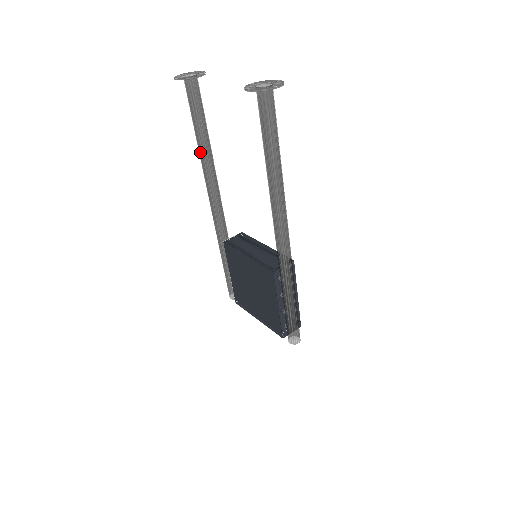
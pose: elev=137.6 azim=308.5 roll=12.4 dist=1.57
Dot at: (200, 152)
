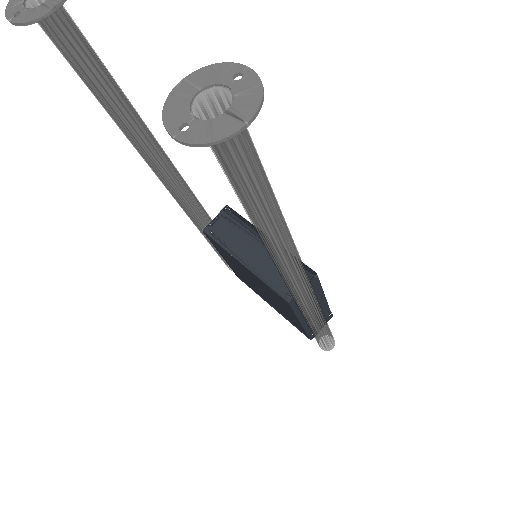
Dot at: (121, 130)
